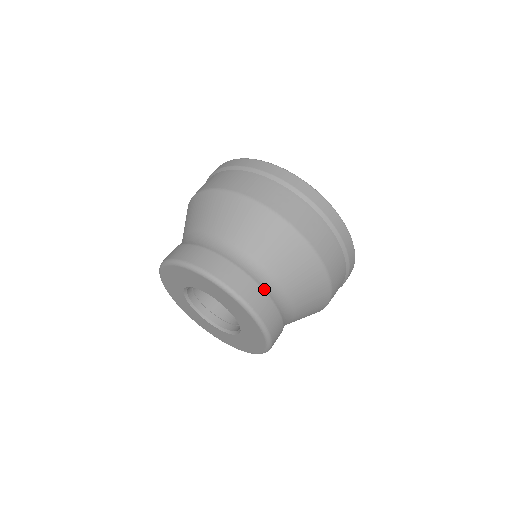
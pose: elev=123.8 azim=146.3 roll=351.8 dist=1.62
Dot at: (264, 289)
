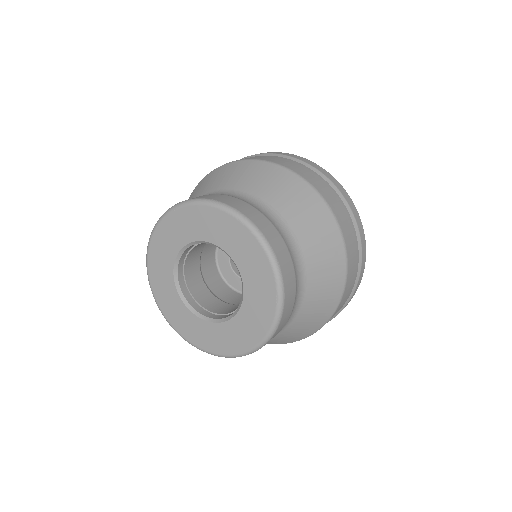
Dot at: (291, 255)
